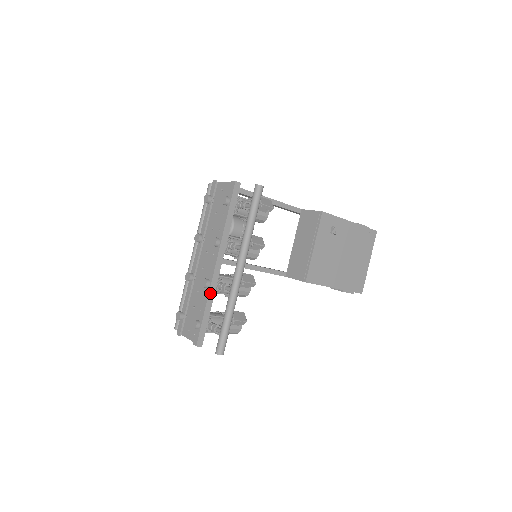
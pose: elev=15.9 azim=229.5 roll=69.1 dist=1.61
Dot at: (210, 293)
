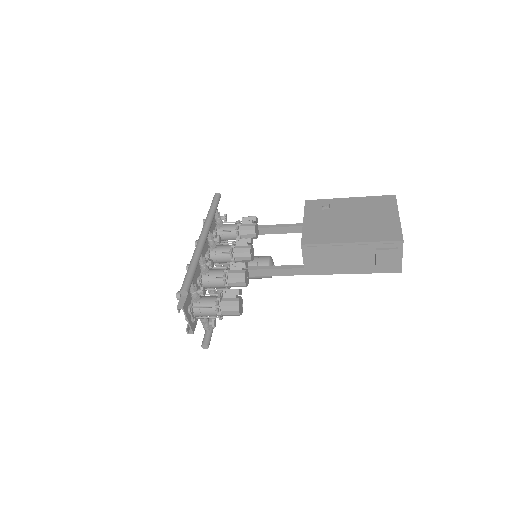
Dot at: occluded
